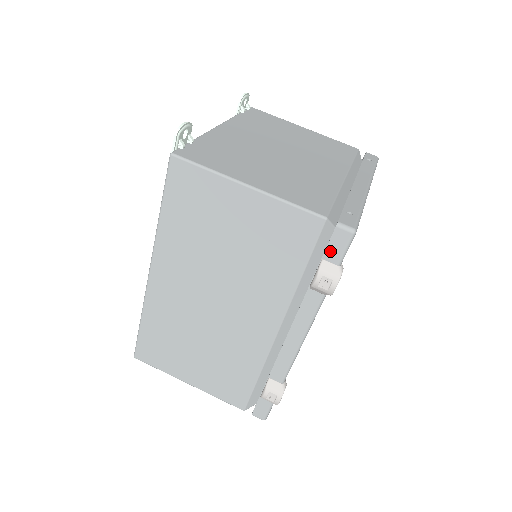
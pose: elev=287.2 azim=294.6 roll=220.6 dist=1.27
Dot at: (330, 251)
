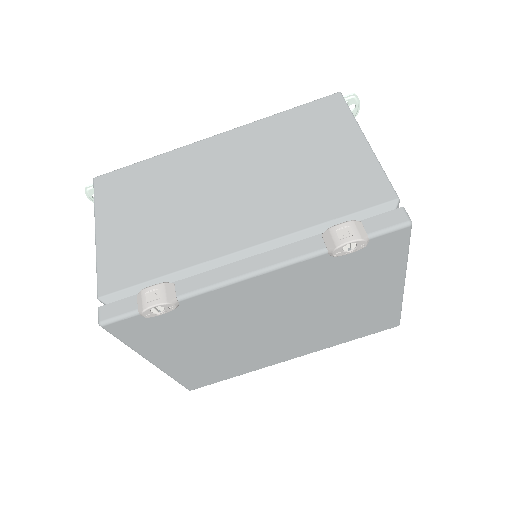
Dot at: (375, 220)
